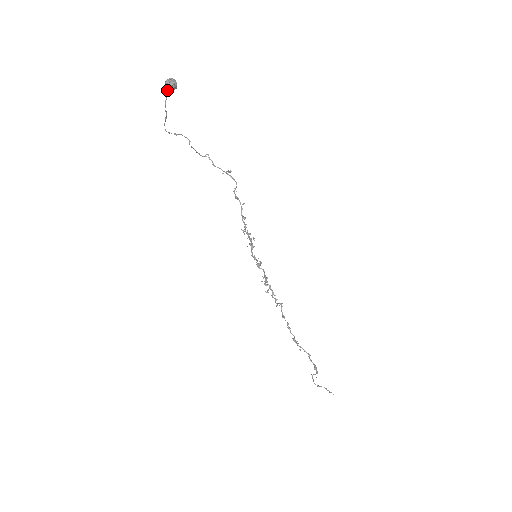
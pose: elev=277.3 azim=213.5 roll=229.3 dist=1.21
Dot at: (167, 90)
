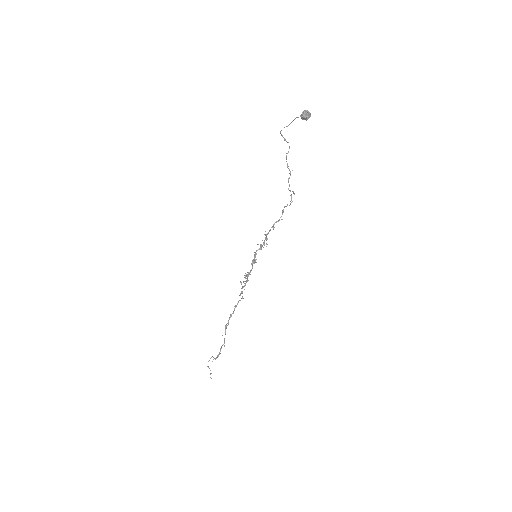
Dot at: occluded
